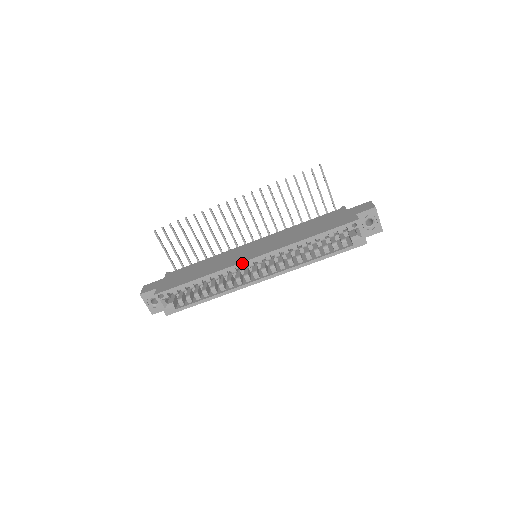
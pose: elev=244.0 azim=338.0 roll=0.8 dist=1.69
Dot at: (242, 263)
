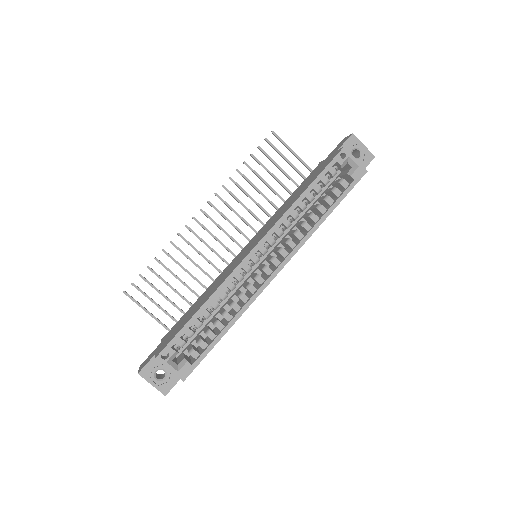
Dot at: (244, 260)
